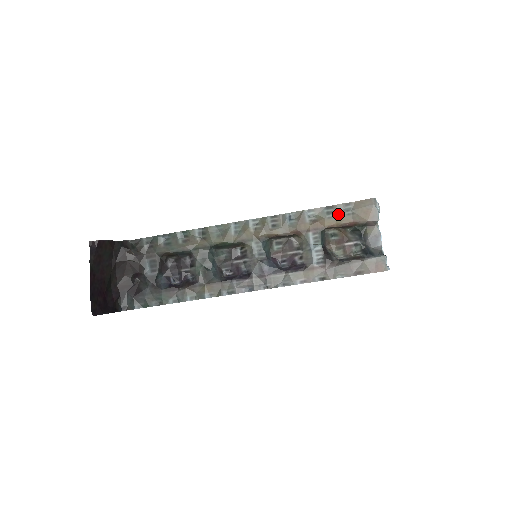
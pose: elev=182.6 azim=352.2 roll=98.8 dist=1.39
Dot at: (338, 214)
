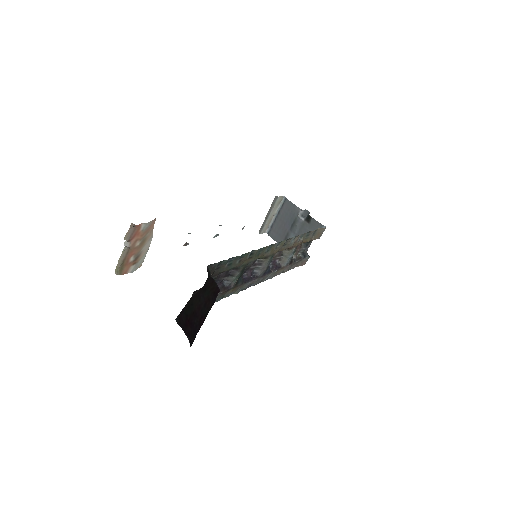
Dot at: (310, 236)
